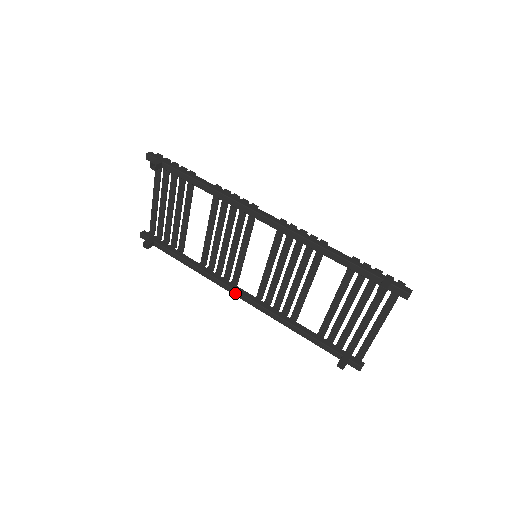
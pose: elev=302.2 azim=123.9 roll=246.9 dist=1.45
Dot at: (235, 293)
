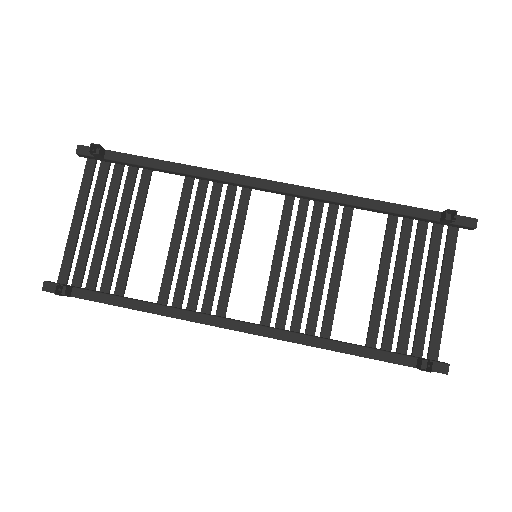
Dot at: (230, 324)
